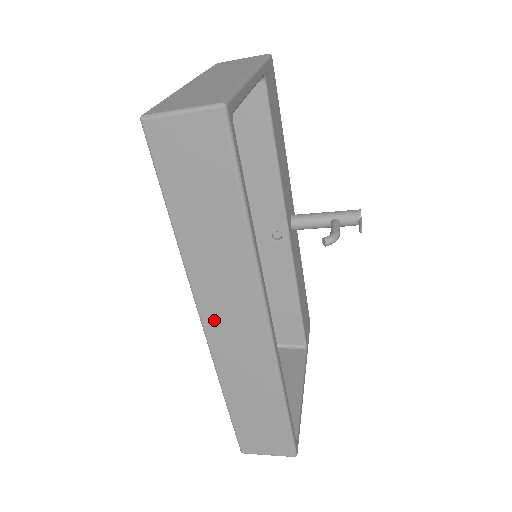
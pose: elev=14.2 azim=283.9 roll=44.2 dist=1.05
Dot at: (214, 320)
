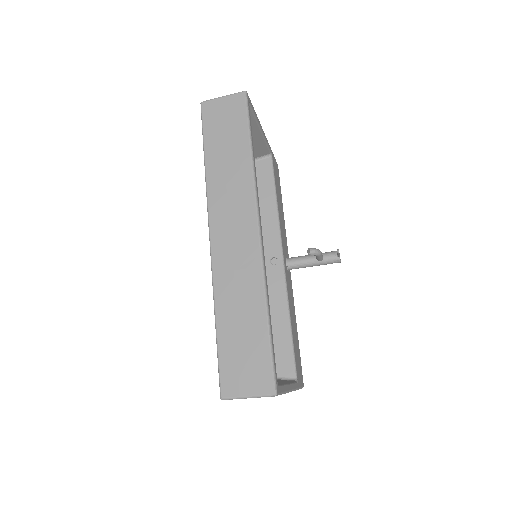
Dot at: (219, 229)
